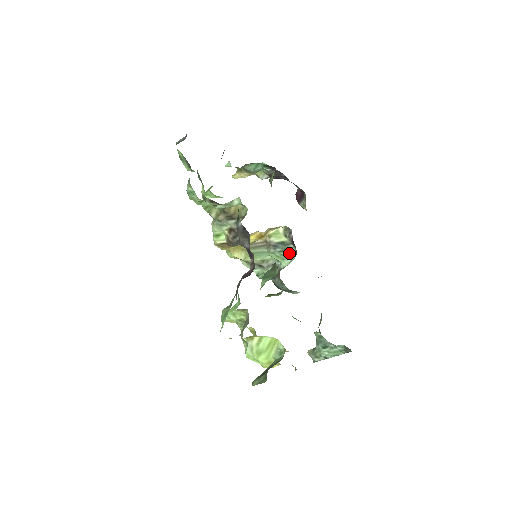
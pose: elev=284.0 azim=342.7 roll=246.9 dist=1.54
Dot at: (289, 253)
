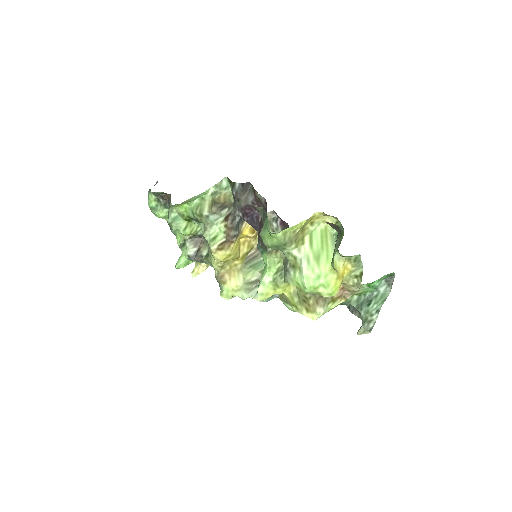
Dot at: occluded
